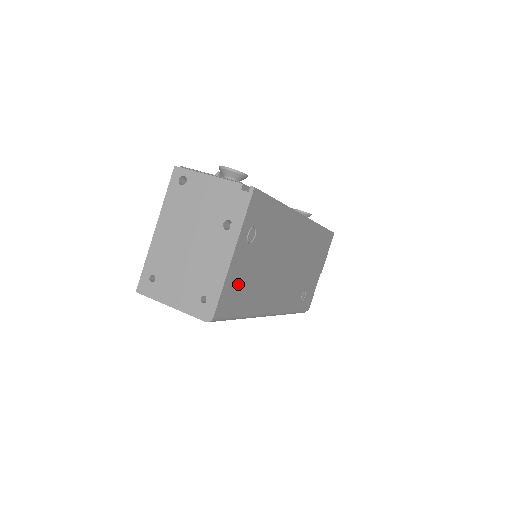
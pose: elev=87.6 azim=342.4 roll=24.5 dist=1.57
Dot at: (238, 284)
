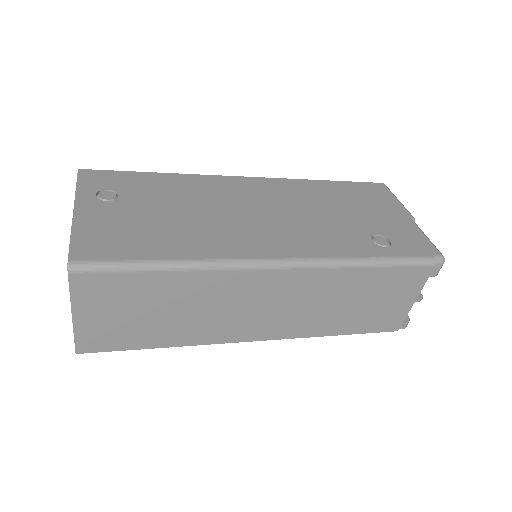
Dot at: (114, 232)
